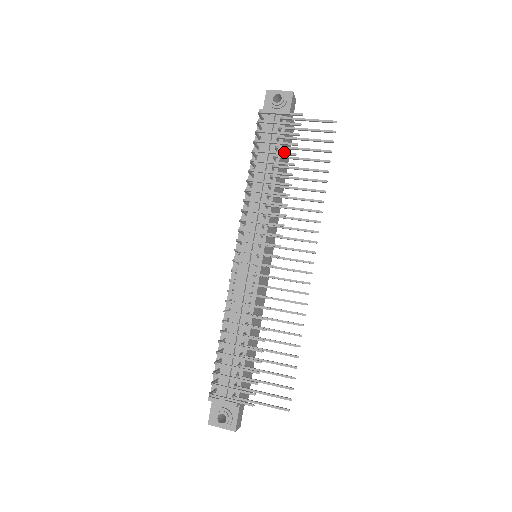
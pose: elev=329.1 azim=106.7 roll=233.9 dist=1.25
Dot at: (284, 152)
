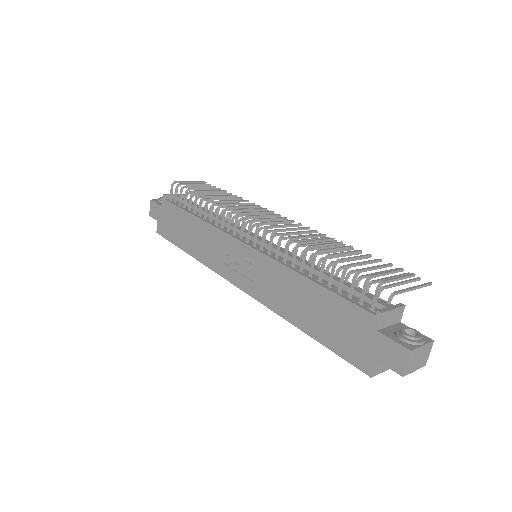
Dot at: (217, 190)
